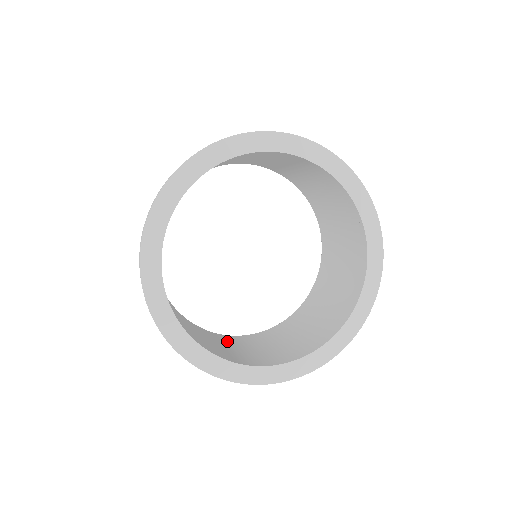
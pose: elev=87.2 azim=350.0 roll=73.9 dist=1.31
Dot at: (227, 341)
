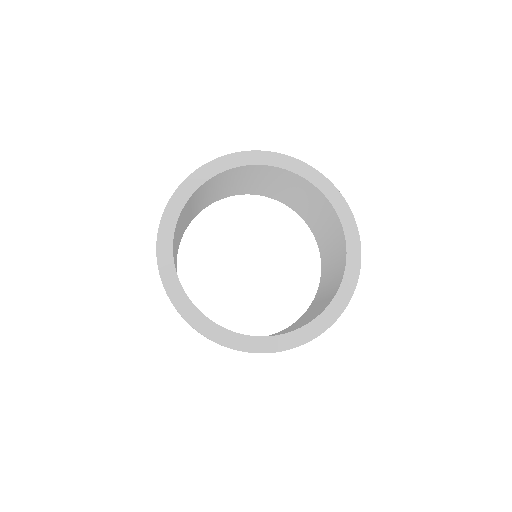
Dot at: occluded
